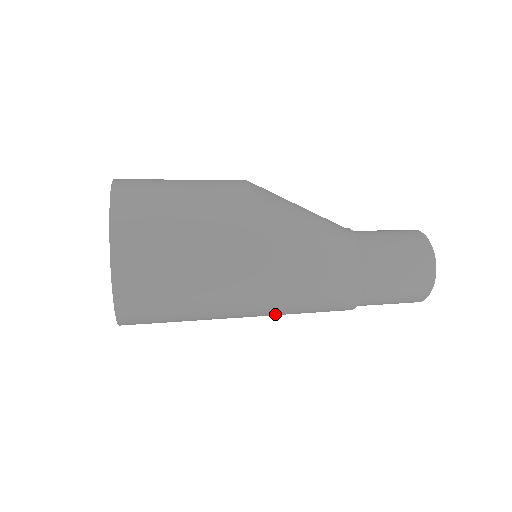
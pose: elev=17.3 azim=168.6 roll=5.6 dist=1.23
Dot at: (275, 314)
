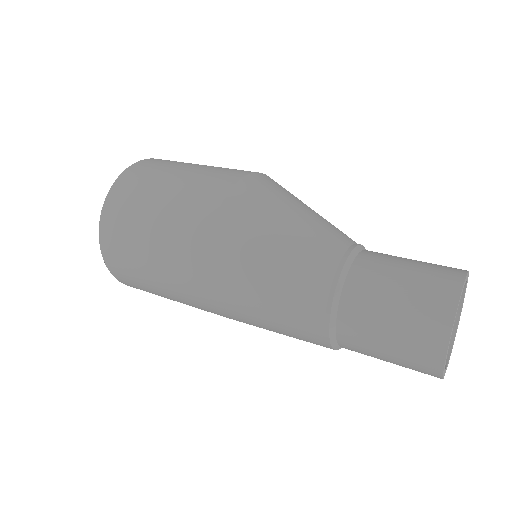
Dot at: (238, 314)
